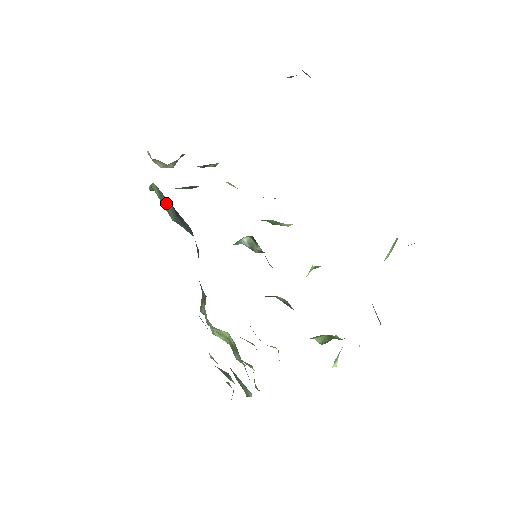
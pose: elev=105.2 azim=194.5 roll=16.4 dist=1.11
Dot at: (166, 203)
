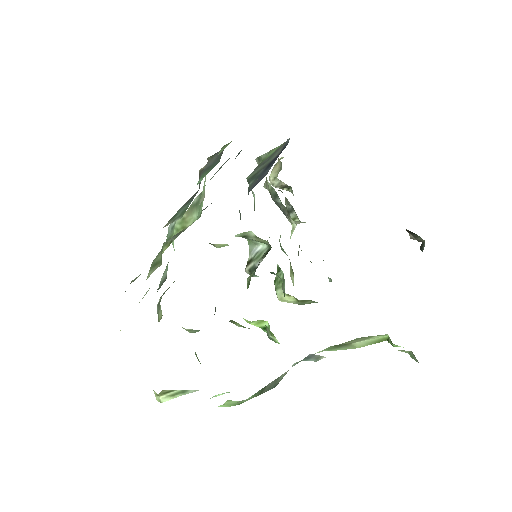
Dot at: (268, 160)
